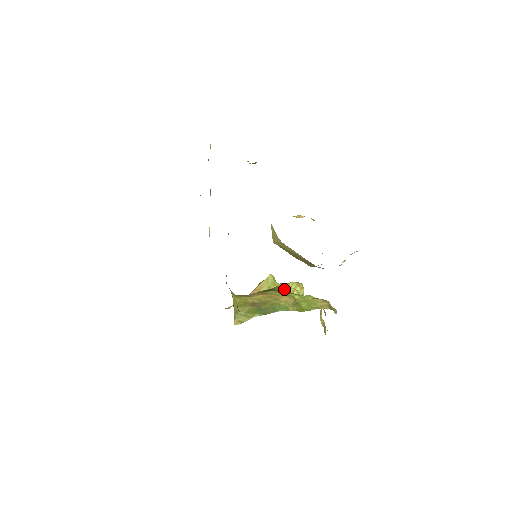
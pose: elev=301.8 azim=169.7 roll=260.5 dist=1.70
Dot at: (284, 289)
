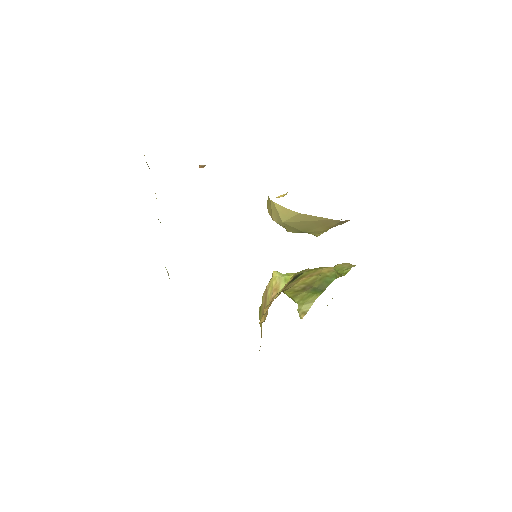
Dot at: occluded
